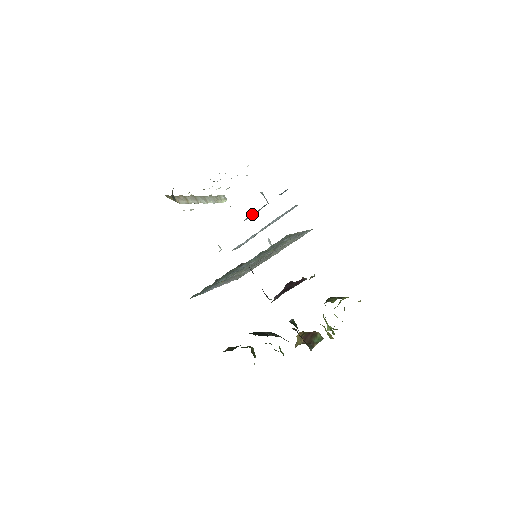
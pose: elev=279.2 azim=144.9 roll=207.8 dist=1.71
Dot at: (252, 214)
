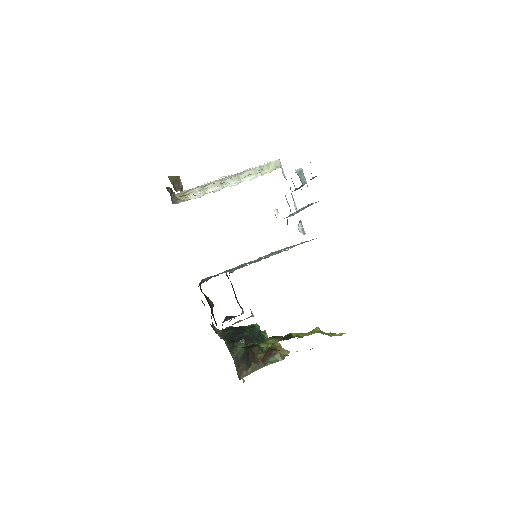
Dot at: (297, 188)
